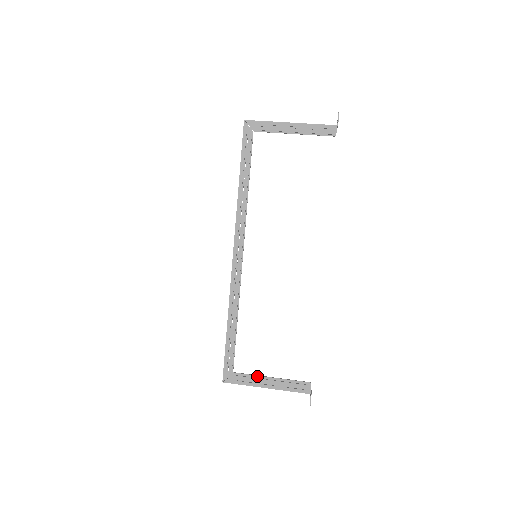
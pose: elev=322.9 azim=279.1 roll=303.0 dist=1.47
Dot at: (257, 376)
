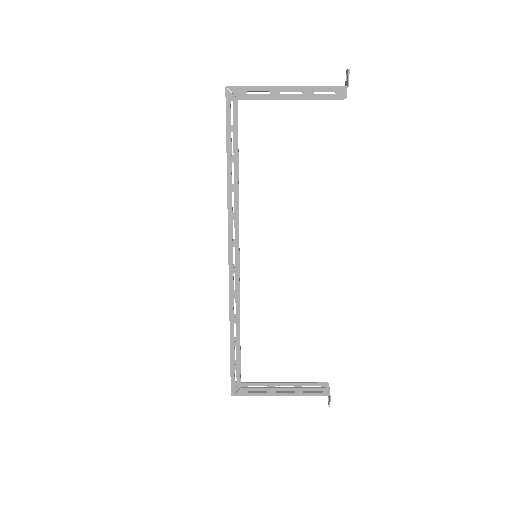
Dot at: (268, 383)
